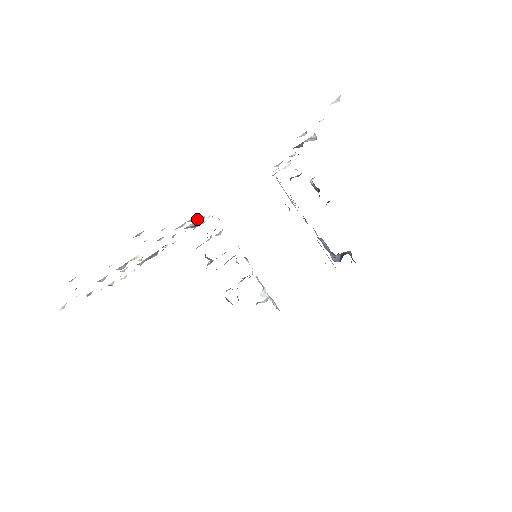
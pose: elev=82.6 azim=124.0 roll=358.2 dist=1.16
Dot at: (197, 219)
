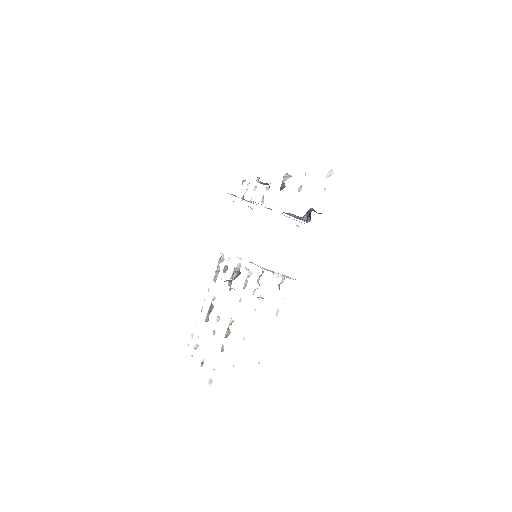
Dot at: occluded
